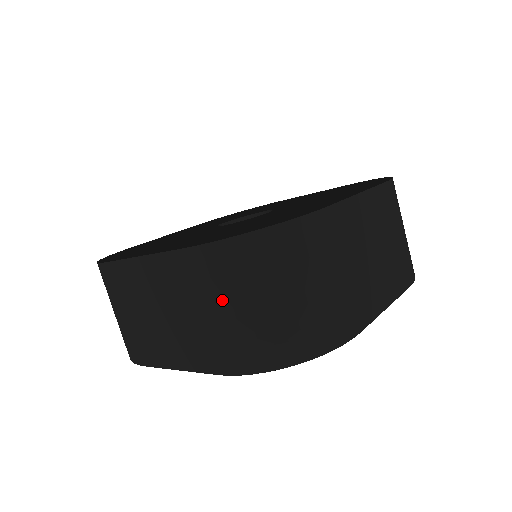
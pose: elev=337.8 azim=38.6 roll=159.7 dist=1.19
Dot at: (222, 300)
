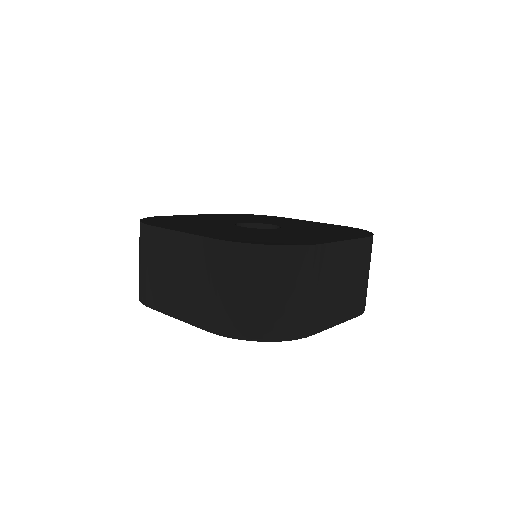
Dot at: (229, 282)
